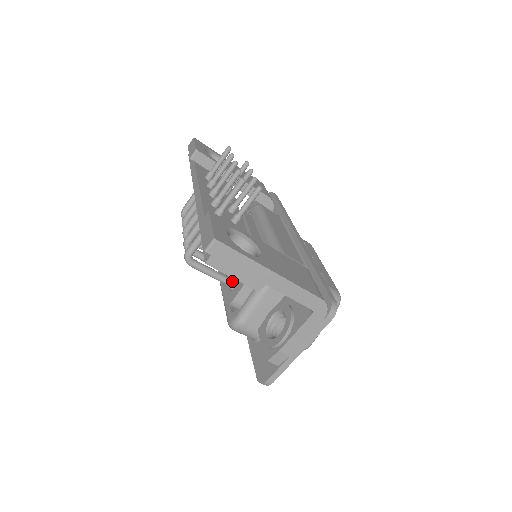
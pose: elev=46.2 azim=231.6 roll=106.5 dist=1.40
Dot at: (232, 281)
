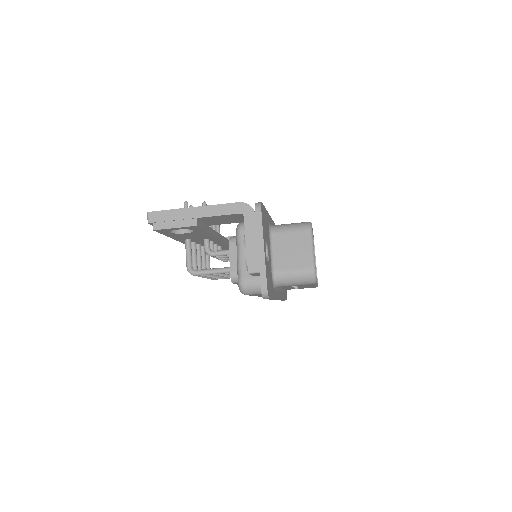
Dot at: (229, 267)
